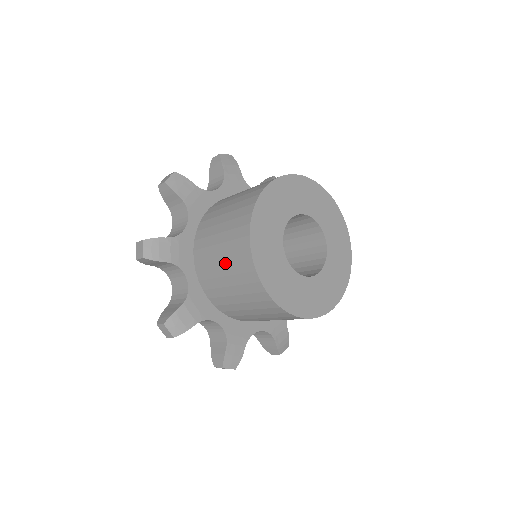
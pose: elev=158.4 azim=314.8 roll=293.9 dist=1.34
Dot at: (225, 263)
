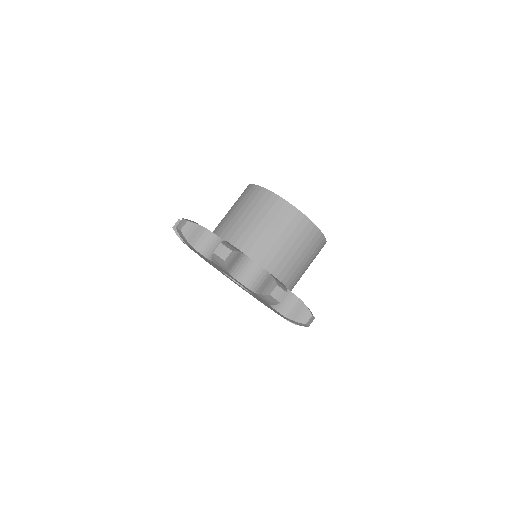
Dot at: (274, 228)
